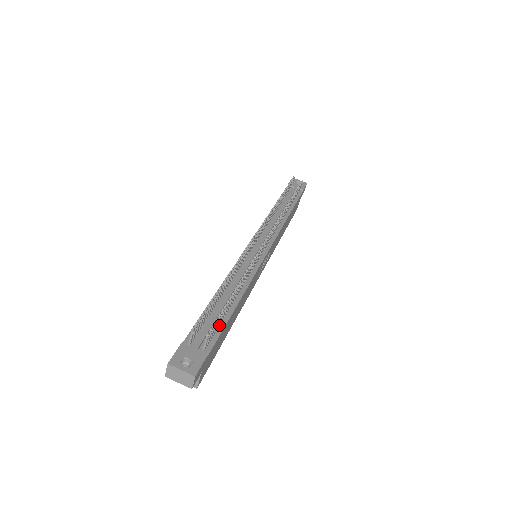
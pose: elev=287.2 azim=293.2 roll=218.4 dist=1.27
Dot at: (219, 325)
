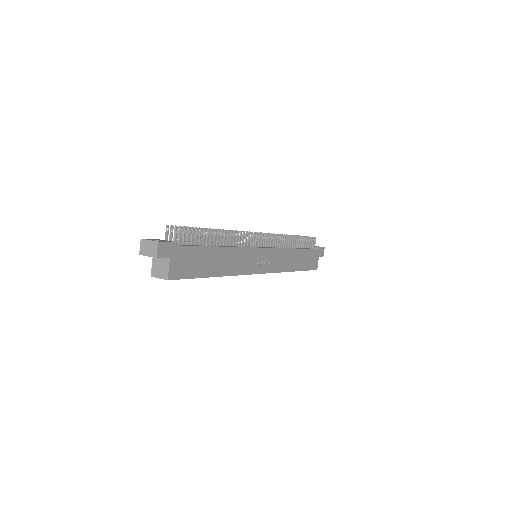
Dot at: (196, 245)
